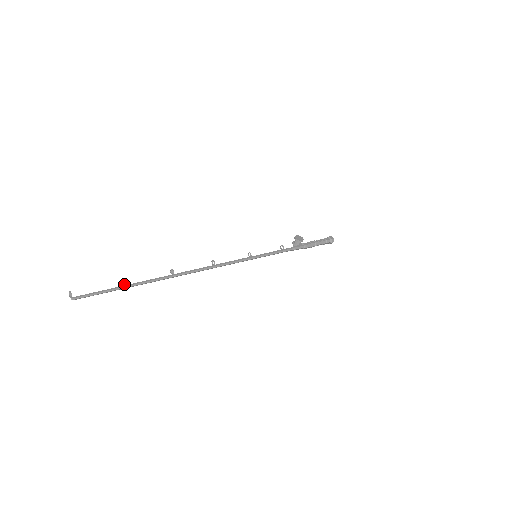
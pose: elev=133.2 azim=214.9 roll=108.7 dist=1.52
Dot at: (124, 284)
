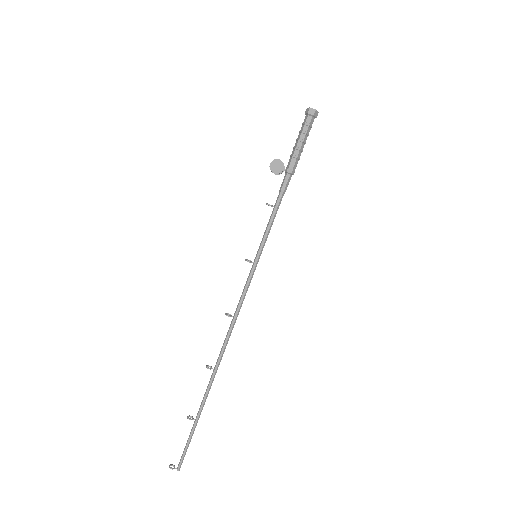
Dot at: occluded
